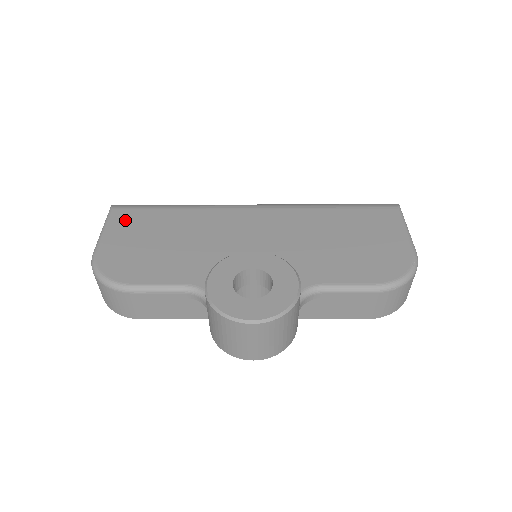
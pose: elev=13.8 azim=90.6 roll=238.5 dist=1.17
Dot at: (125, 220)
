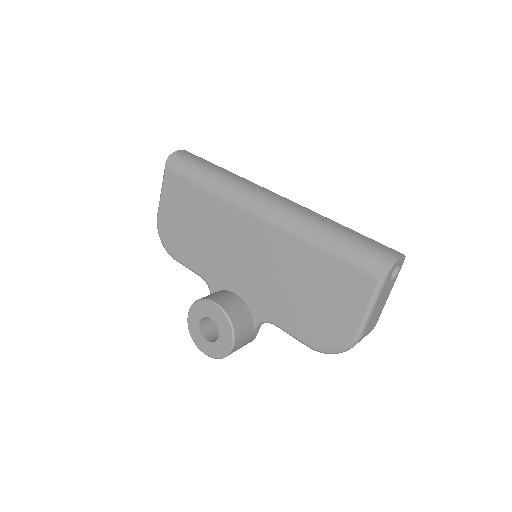
Dot at: (172, 189)
